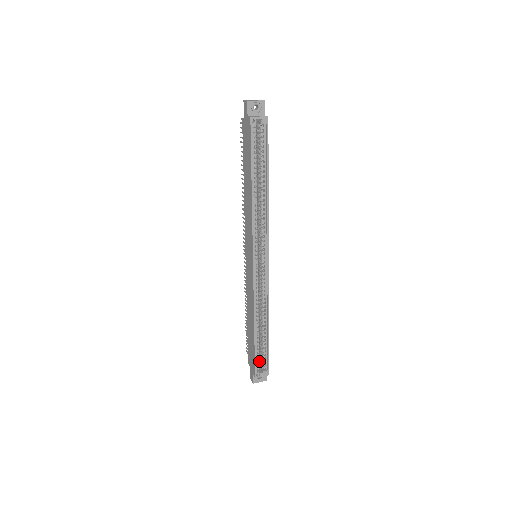
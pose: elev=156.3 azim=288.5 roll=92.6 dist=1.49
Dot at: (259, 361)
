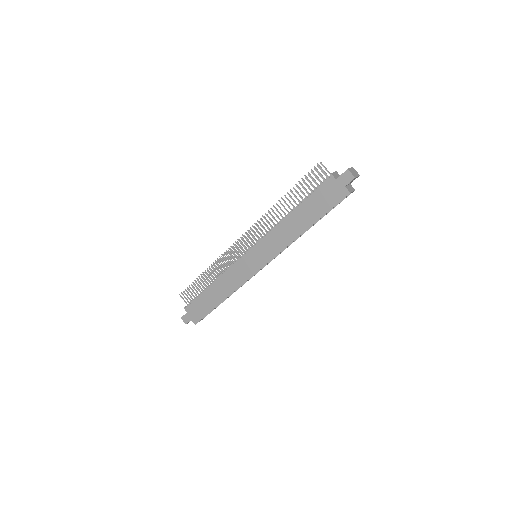
Dot at: occluded
